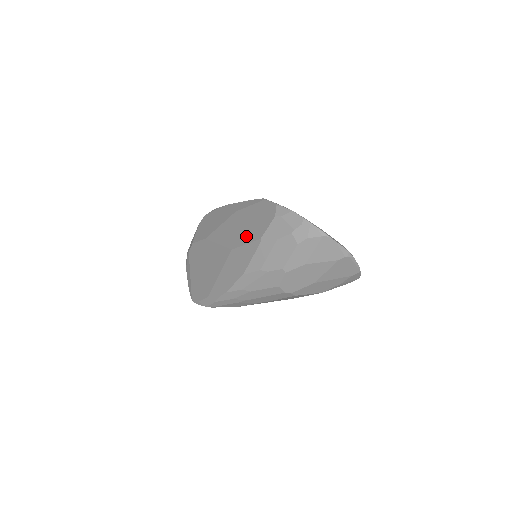
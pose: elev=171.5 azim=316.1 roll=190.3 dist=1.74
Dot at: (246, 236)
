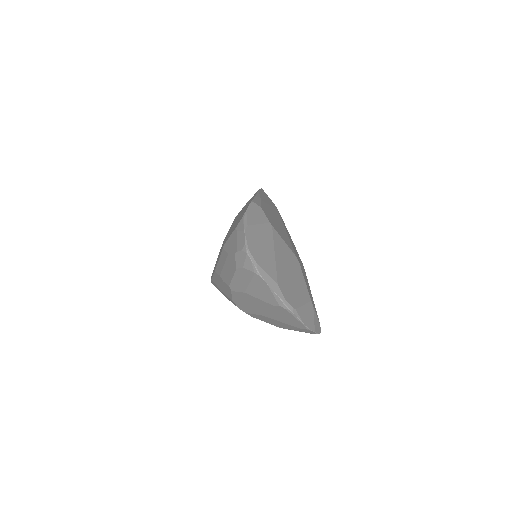
Dot at: (228, 234)
